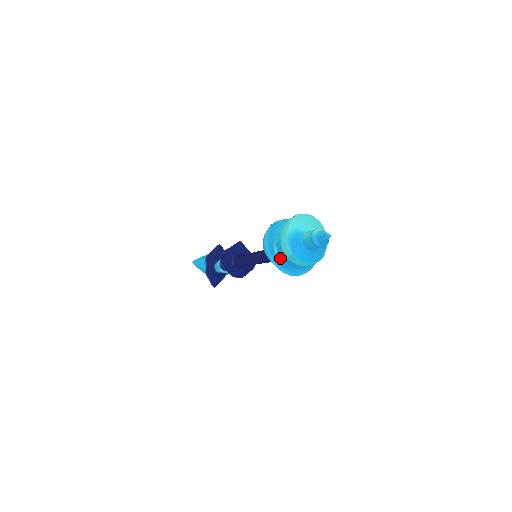
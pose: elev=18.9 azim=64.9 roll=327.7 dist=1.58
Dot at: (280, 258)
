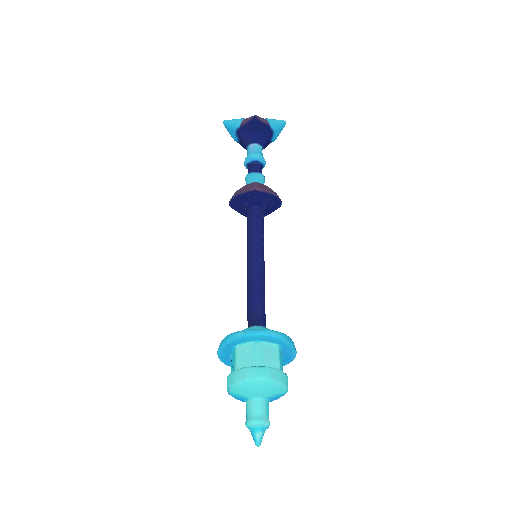
Dot at: occluded
